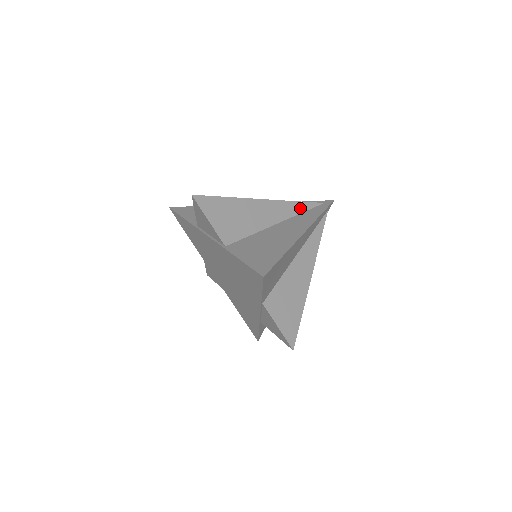
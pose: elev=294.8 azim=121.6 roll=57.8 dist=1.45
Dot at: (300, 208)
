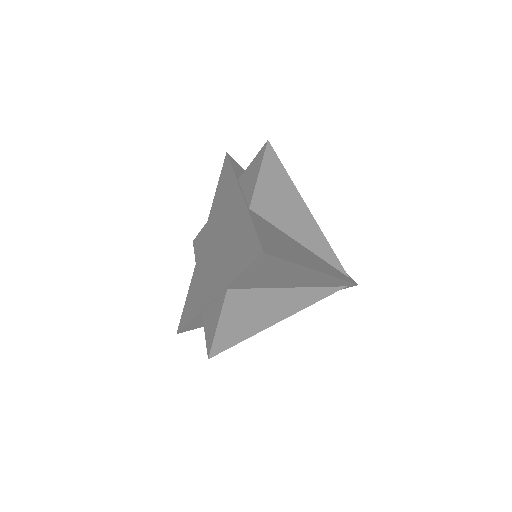
Dot at: (330, 257)
